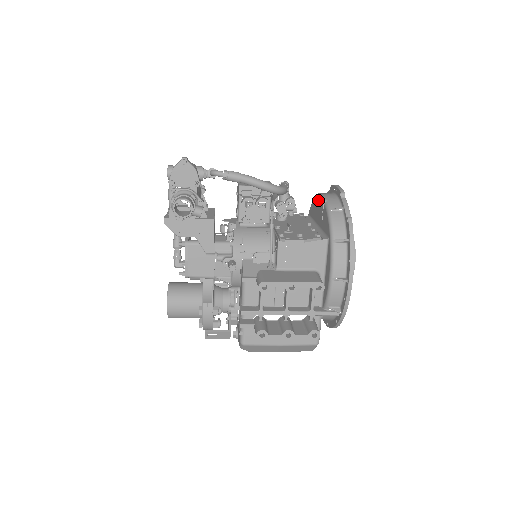
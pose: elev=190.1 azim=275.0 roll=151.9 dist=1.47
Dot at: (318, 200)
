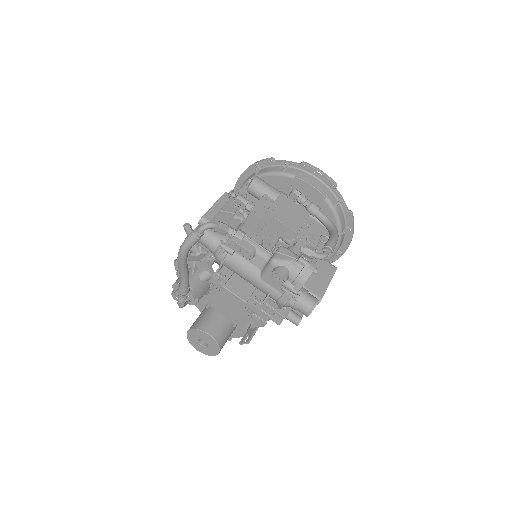
Dot at: (304, 187)
